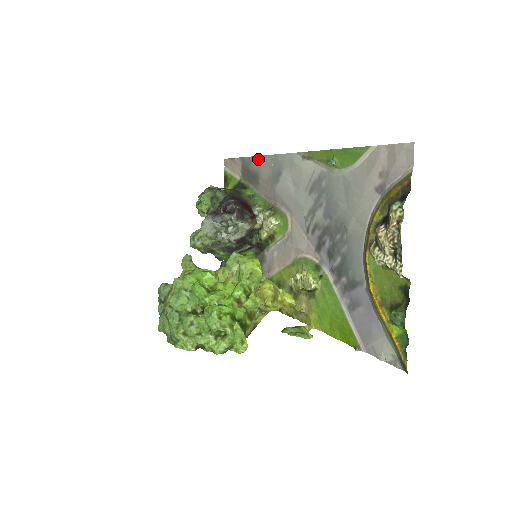
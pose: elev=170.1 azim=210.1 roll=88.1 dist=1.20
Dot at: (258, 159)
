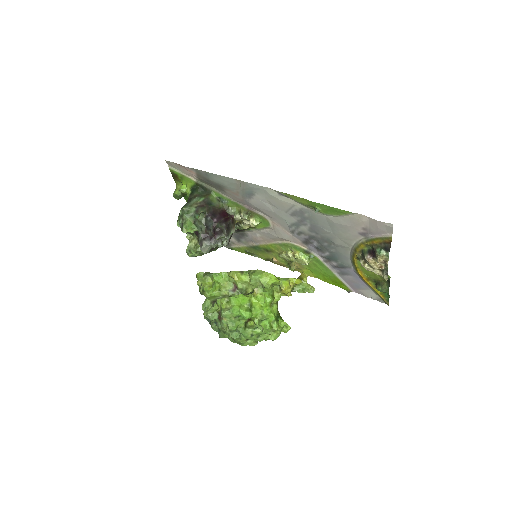
Dot at: (220, 177)
